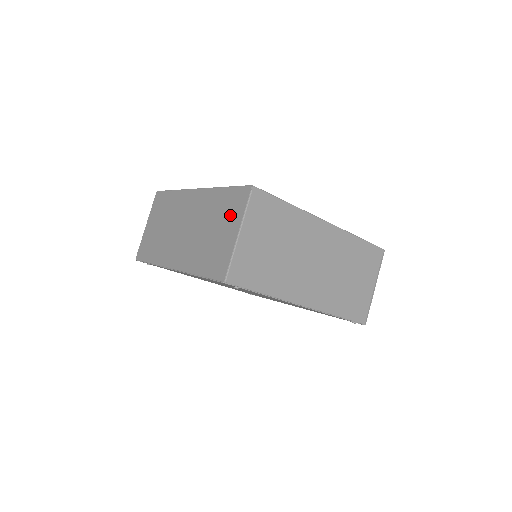
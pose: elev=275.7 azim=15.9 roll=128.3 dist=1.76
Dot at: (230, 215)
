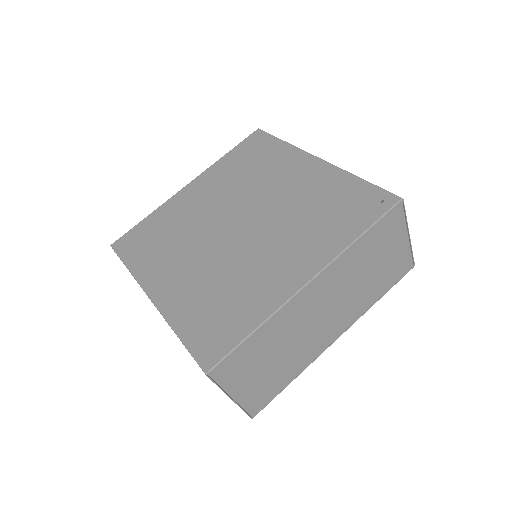
Dot at: occluded
